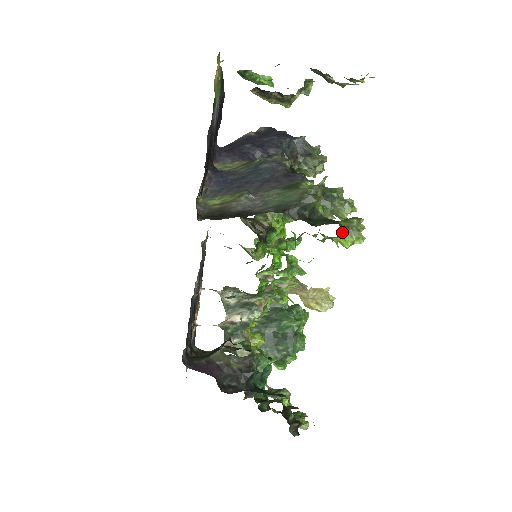
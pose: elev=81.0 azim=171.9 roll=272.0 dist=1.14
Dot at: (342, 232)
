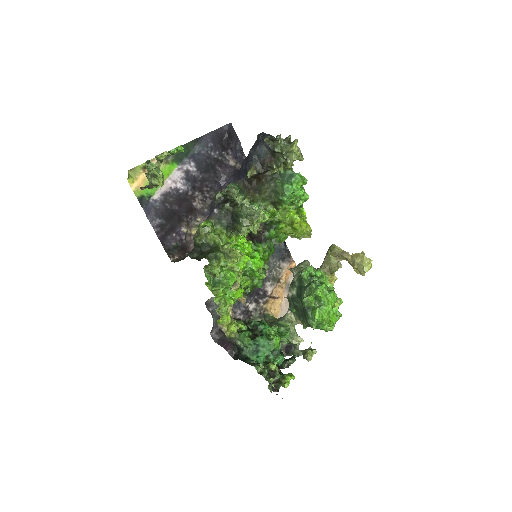
Dot at: (213, 261)
